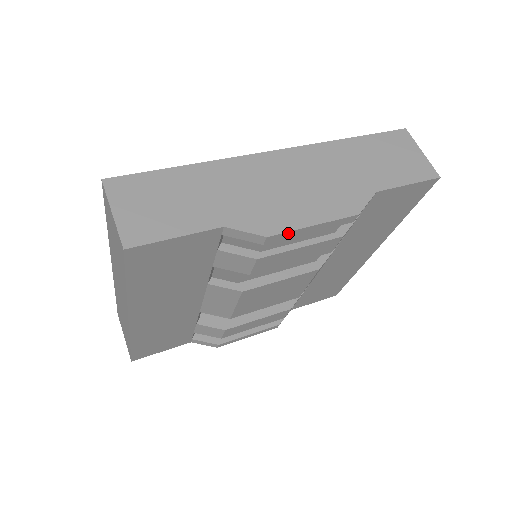
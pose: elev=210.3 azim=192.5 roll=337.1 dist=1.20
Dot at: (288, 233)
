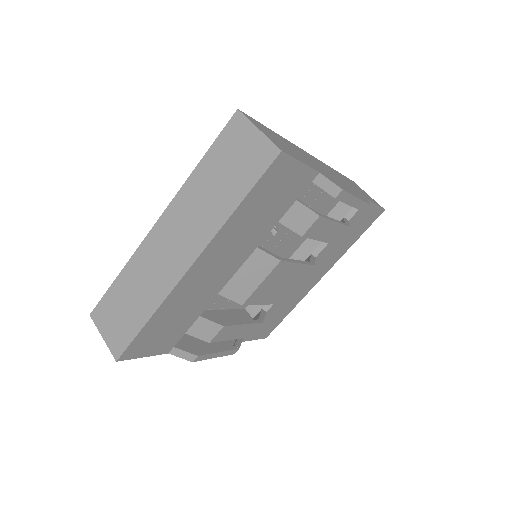
Dot at: (348, 195)
